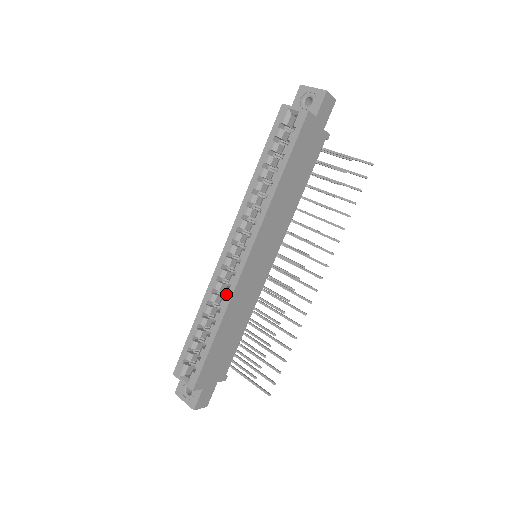
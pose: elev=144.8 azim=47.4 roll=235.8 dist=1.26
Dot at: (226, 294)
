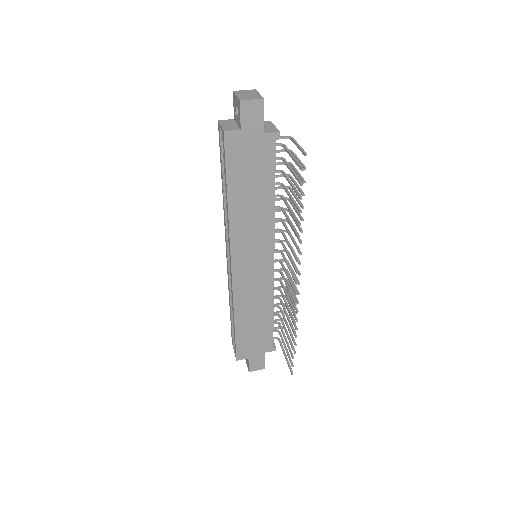
Dot at: occluded
